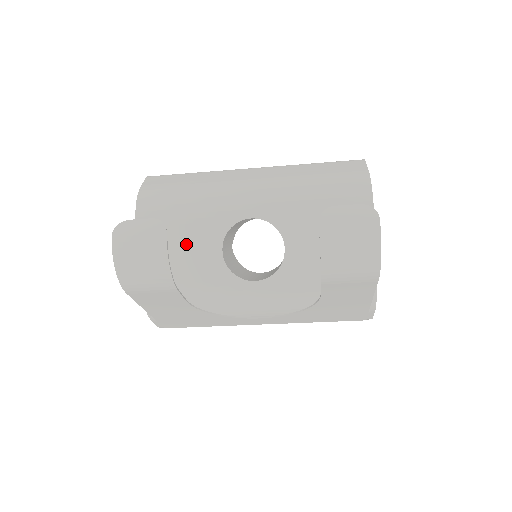
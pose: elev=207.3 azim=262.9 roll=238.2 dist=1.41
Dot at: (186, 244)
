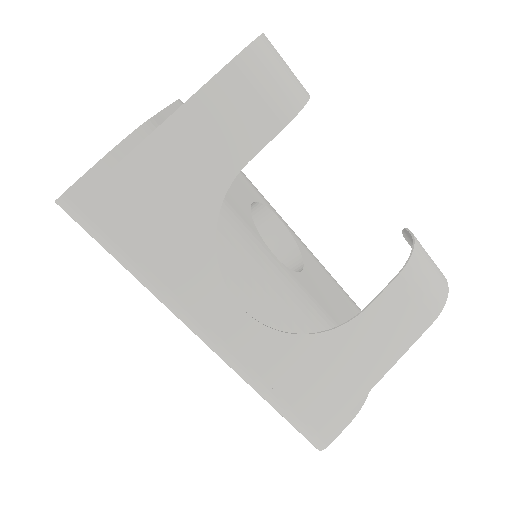
Dot at: occluded
